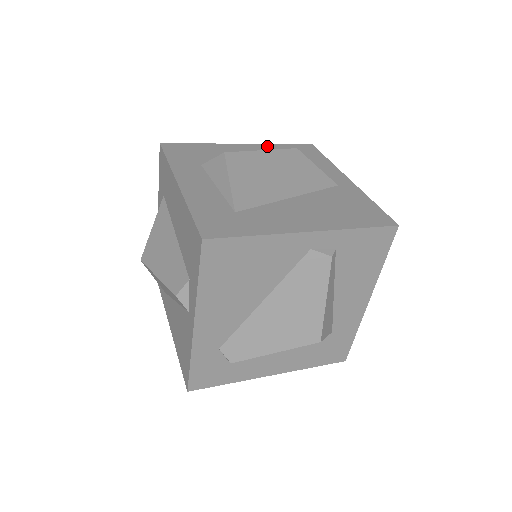
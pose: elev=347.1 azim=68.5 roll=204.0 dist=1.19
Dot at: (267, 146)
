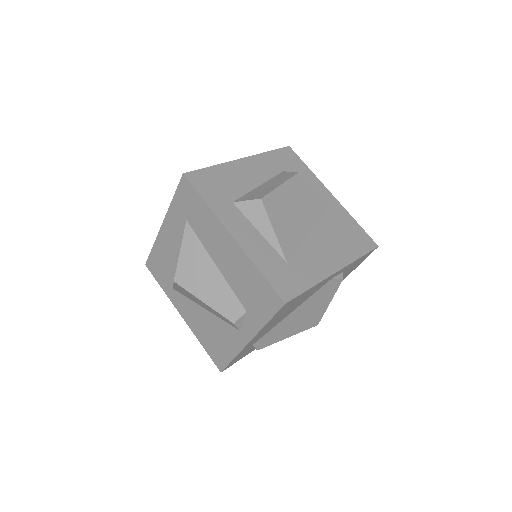
Dot at: (261, 157)
